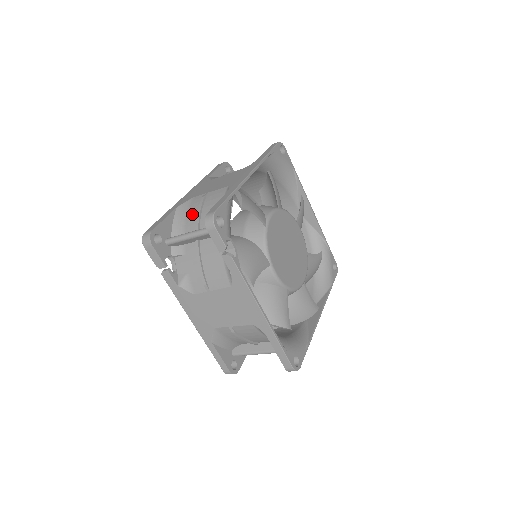
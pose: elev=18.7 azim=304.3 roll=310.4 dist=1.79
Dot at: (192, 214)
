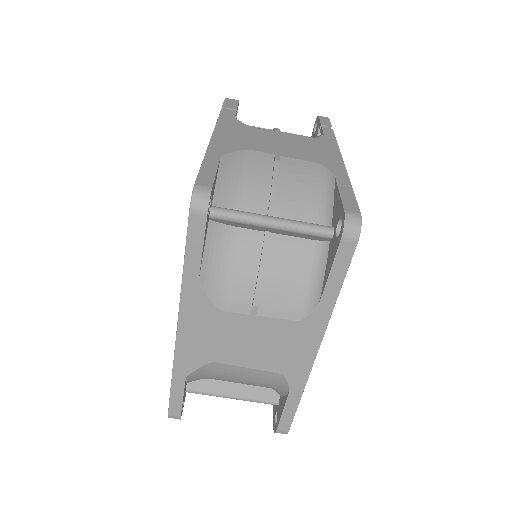
Dot at: occluded
